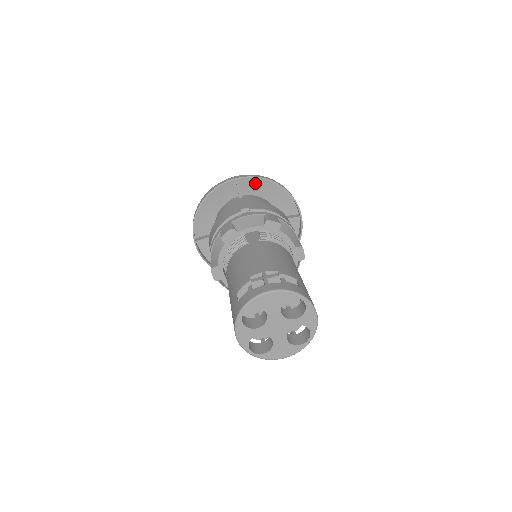
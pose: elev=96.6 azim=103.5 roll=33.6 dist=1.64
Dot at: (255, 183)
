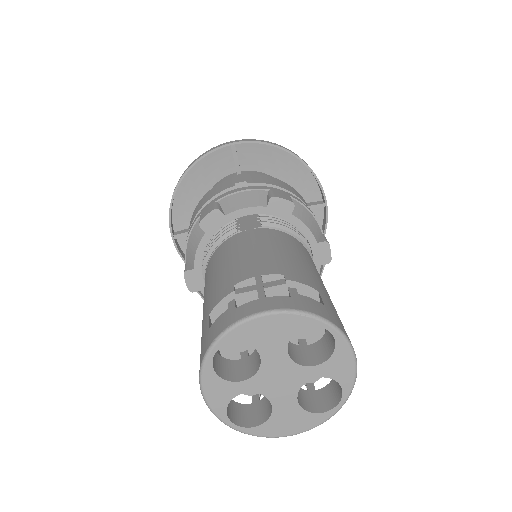
Dot at: (260, 153)
